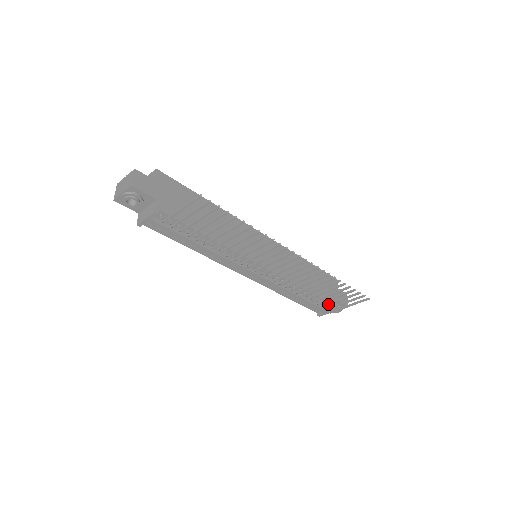
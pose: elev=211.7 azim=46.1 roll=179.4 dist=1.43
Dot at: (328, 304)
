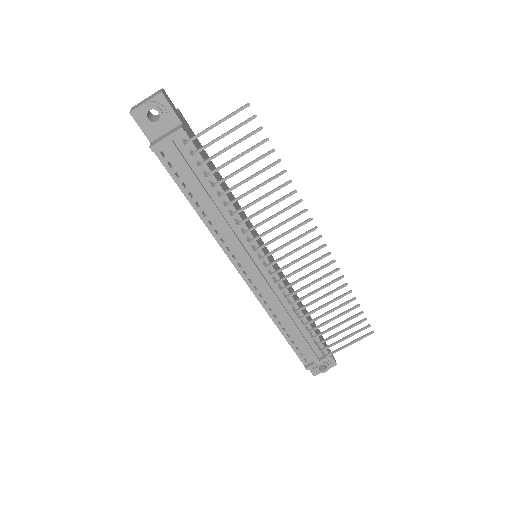
Dot at: (327, 338)
